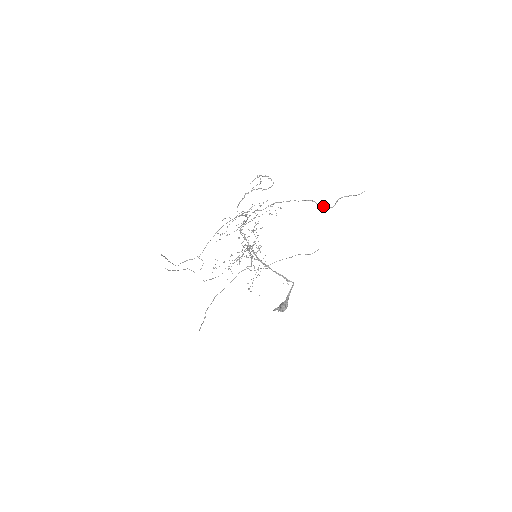
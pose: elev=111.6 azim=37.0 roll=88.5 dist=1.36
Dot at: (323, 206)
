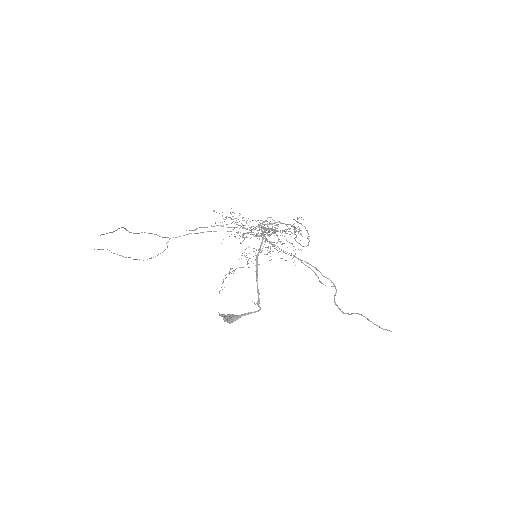
Dot at: (336, 304)
